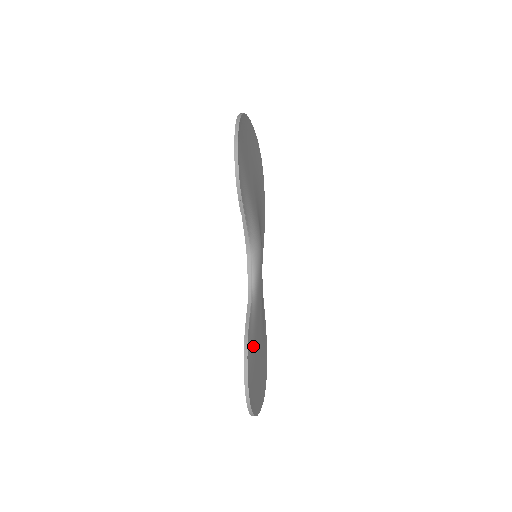
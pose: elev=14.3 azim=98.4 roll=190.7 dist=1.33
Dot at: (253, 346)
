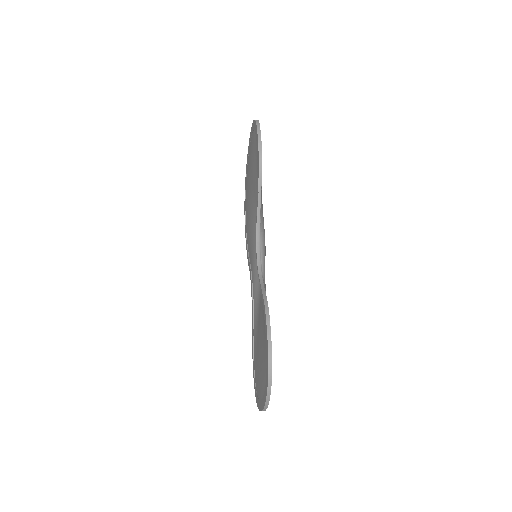
Dot at: occluded
